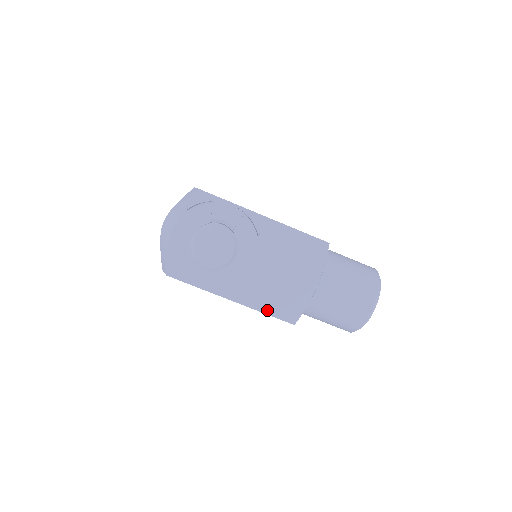
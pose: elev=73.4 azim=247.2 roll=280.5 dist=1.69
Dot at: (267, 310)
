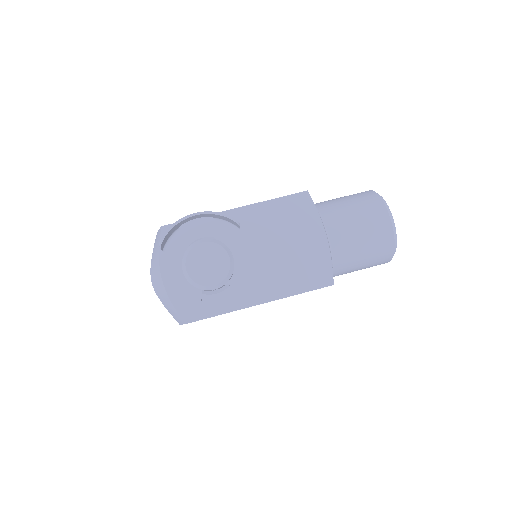
Dot at: (299, 289)
